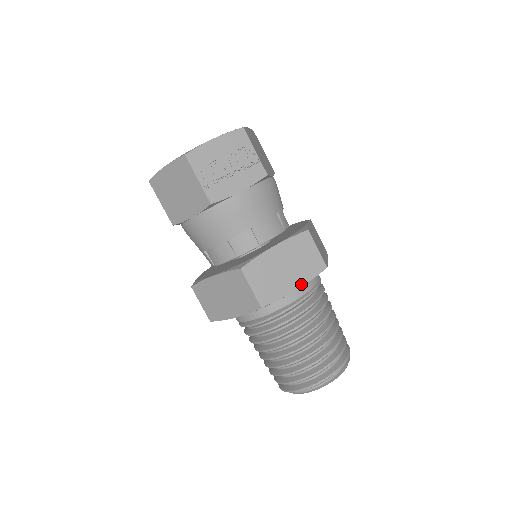
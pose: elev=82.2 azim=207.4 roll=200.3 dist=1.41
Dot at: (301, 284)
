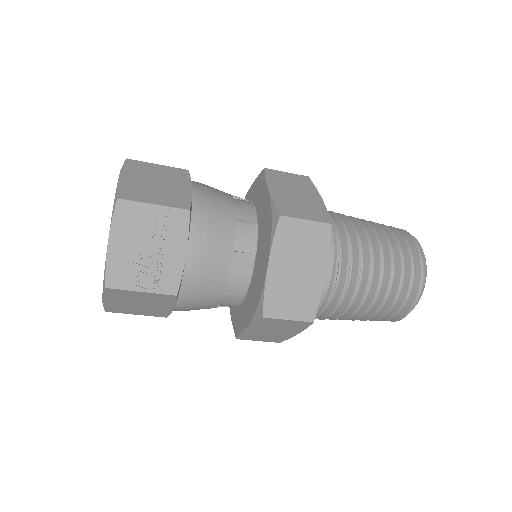
Dot at: (324, 265)
